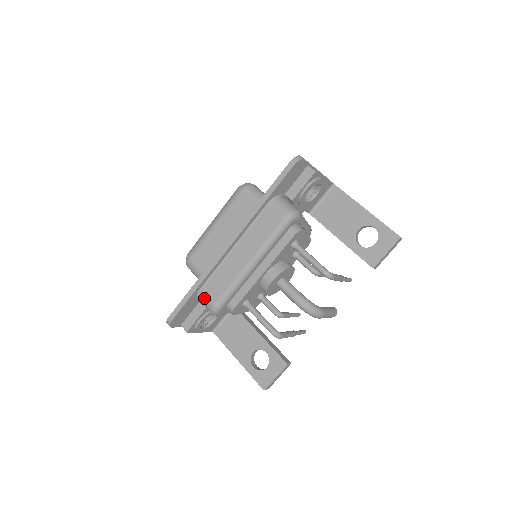
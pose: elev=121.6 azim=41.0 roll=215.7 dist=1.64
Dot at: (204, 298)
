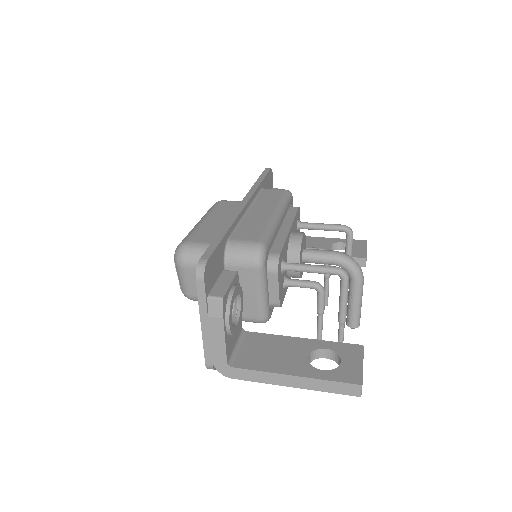
Dot at: (239, 243)
